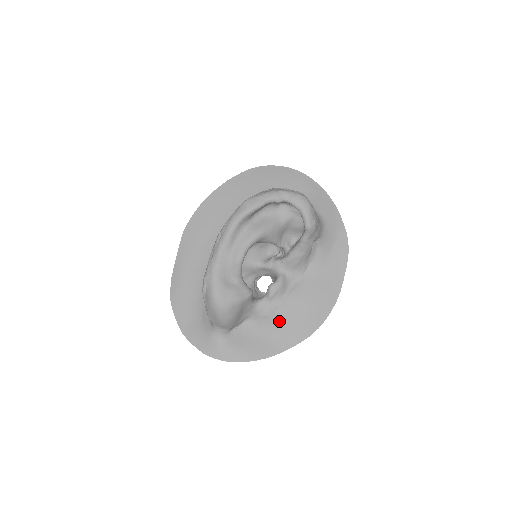
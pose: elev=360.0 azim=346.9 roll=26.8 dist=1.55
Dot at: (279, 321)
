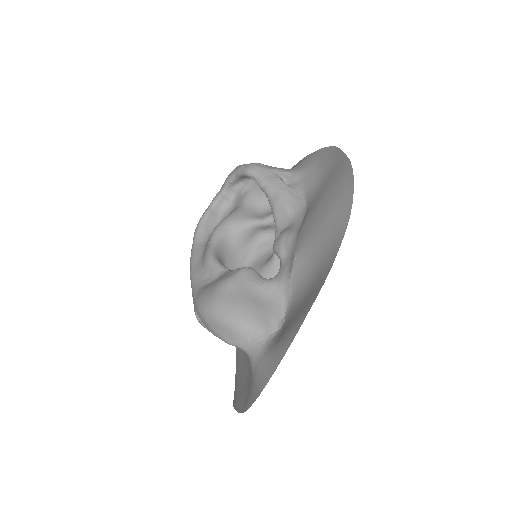
Dot at: (306, 256)
